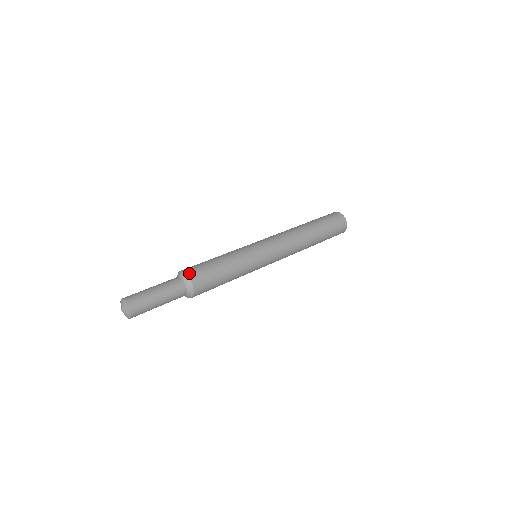
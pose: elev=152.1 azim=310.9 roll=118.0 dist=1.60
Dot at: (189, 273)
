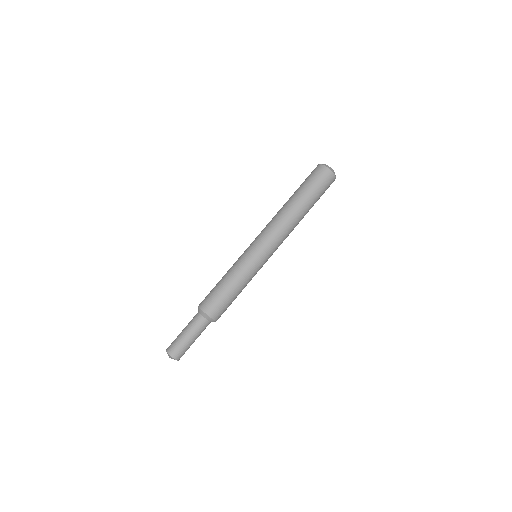
Dot at: (210, 314)
